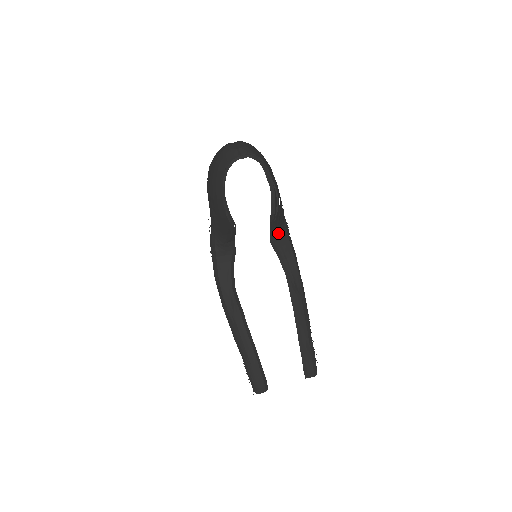
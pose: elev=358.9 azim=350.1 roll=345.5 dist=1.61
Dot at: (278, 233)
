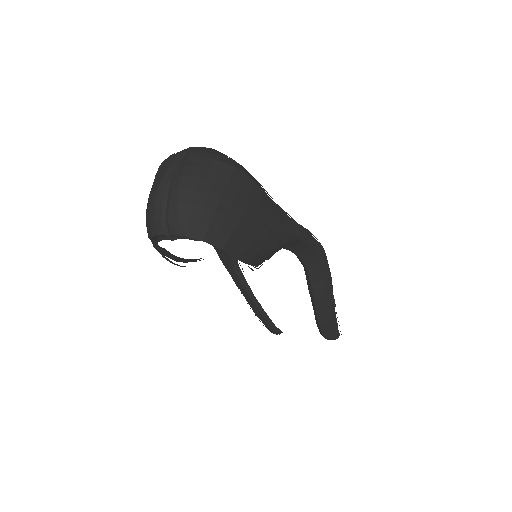
Dot at: occluded
